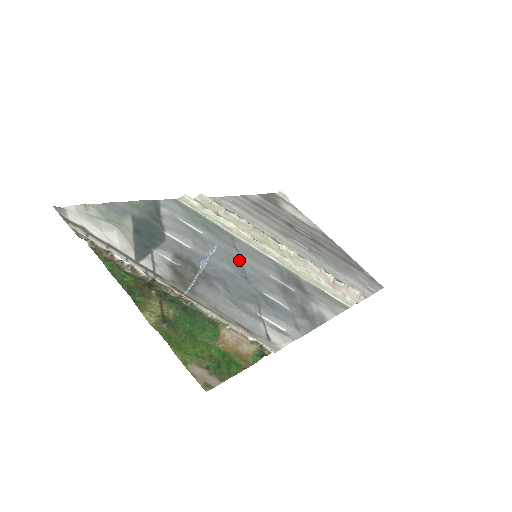
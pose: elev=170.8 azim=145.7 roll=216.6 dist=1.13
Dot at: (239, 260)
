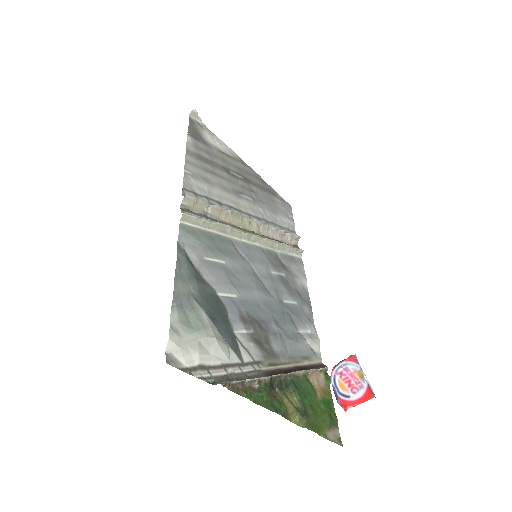
Dot at: (255, 274)
